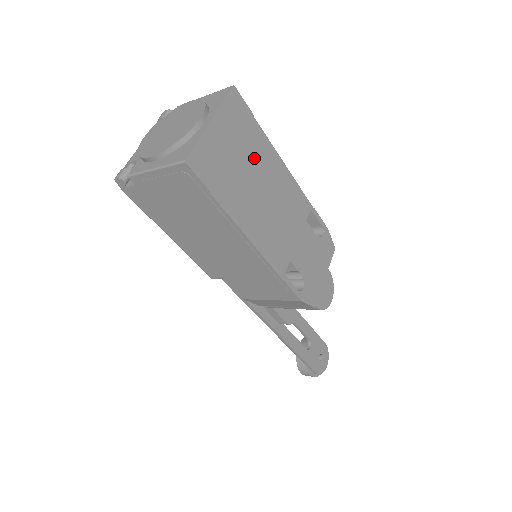
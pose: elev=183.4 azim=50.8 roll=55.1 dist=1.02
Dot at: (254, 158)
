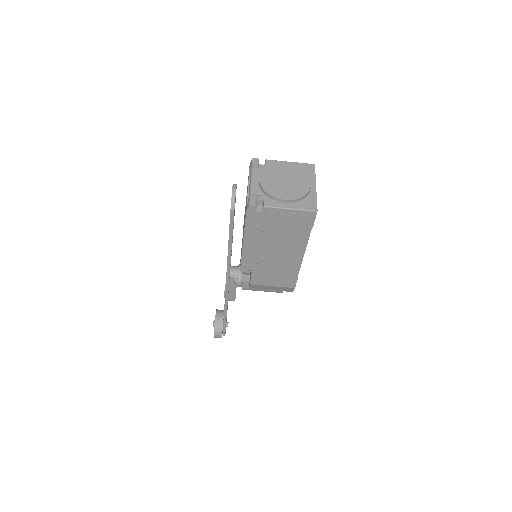
Dot at: occluded
